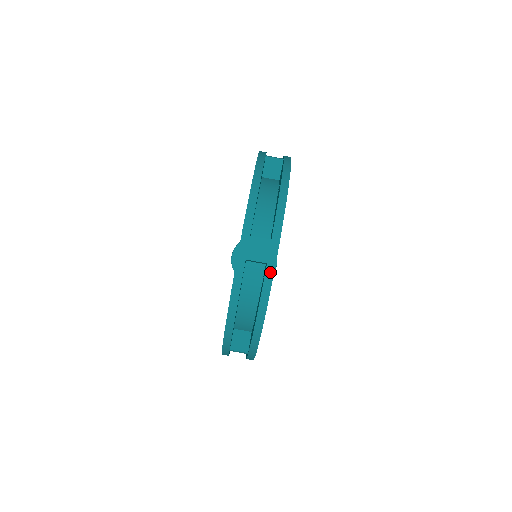
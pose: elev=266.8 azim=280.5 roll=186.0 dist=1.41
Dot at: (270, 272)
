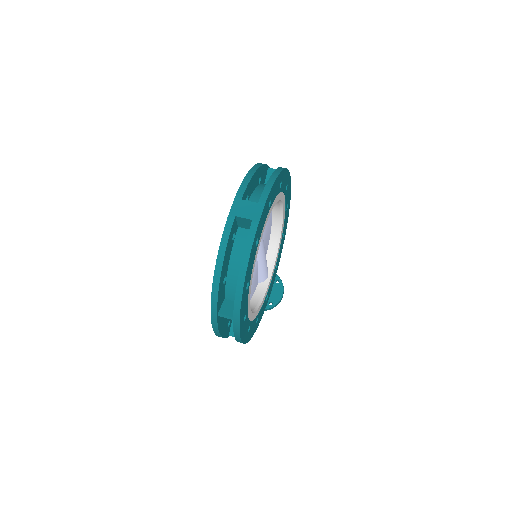
Dot at: (254, 227)
